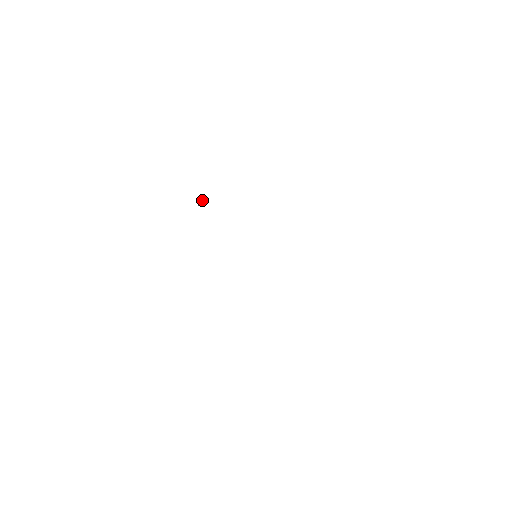
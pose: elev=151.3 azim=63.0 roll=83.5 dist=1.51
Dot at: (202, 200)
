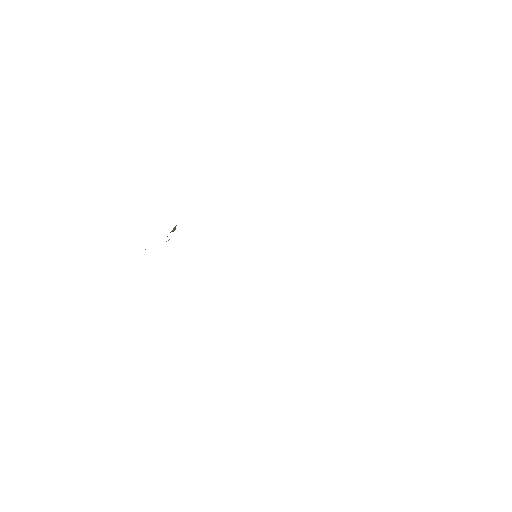
Dot at: occluded
